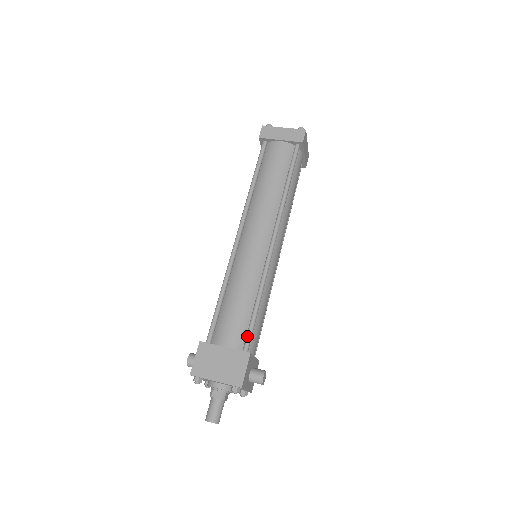
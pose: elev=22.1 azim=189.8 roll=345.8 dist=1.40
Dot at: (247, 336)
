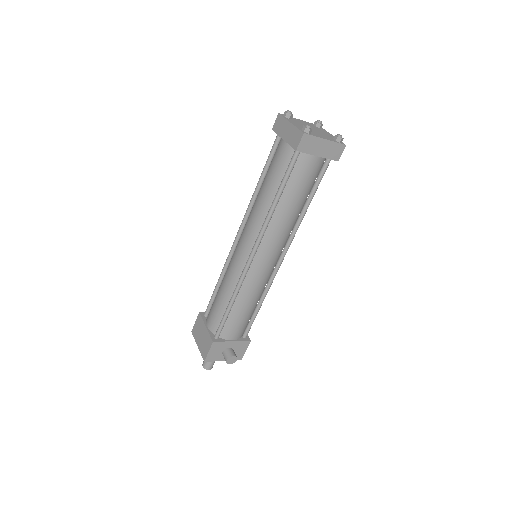
Dot at: (218, 327)
